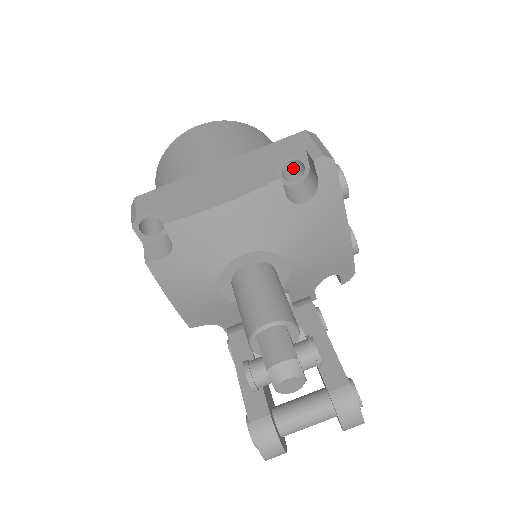
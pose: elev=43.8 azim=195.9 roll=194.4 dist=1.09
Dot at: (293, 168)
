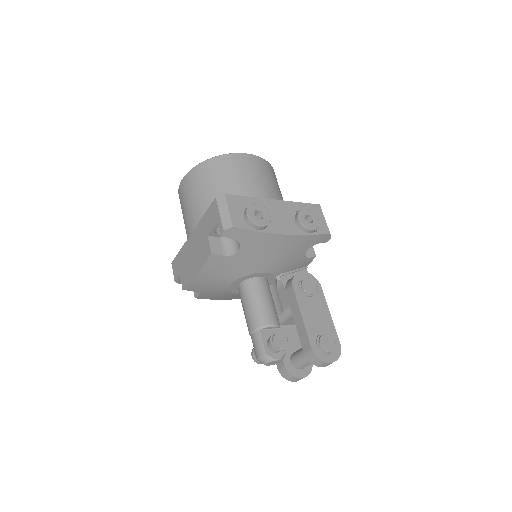
Dot at: occluded
